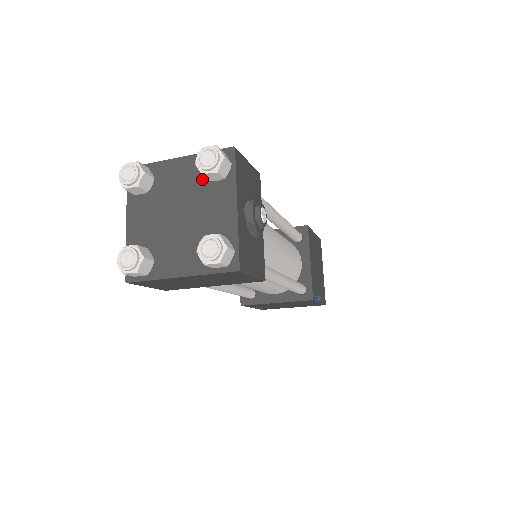
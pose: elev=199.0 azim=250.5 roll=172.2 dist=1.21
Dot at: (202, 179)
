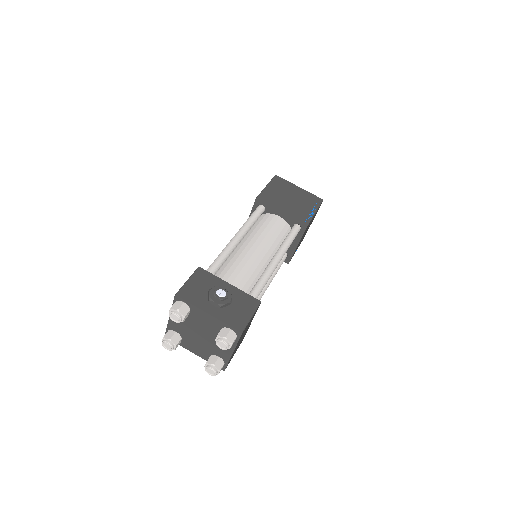
Dot at: occluded
